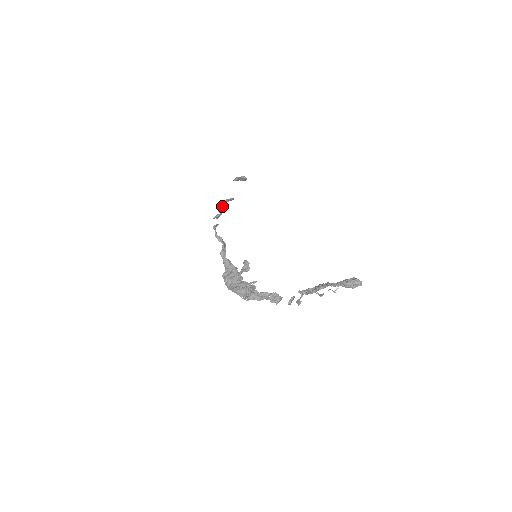
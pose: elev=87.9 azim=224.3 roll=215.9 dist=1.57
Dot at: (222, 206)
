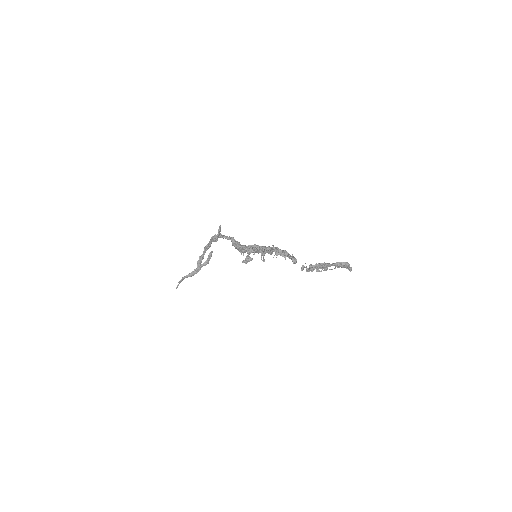
Dot at: occluded
